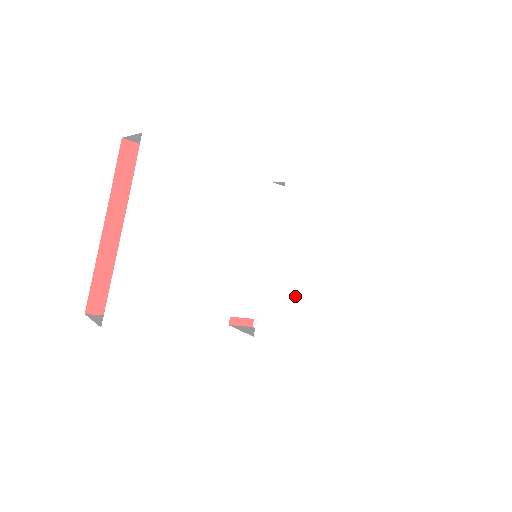
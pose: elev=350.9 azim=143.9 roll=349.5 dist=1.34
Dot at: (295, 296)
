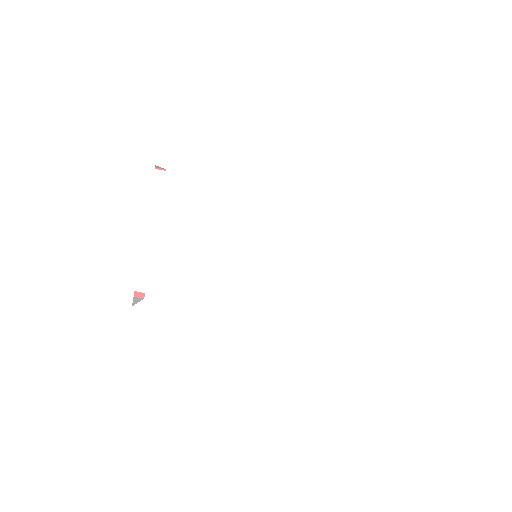
Dot at: (286, 295)
